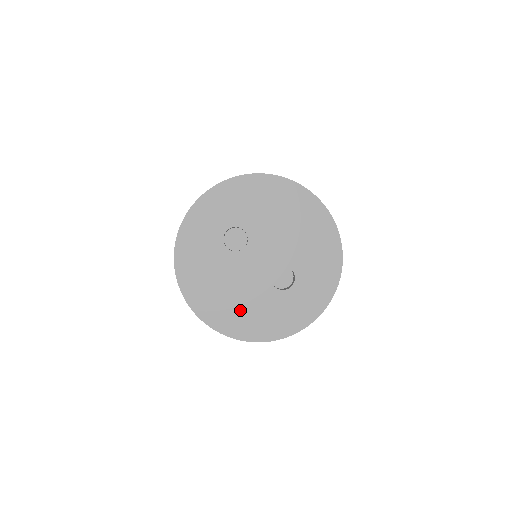
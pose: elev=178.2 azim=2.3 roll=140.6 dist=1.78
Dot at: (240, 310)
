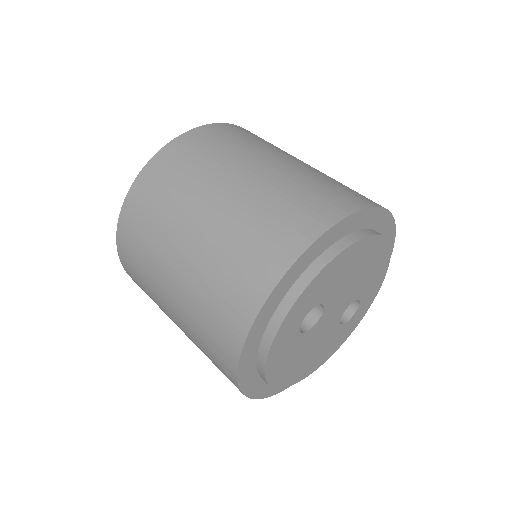
Dot at: (311, 366)
